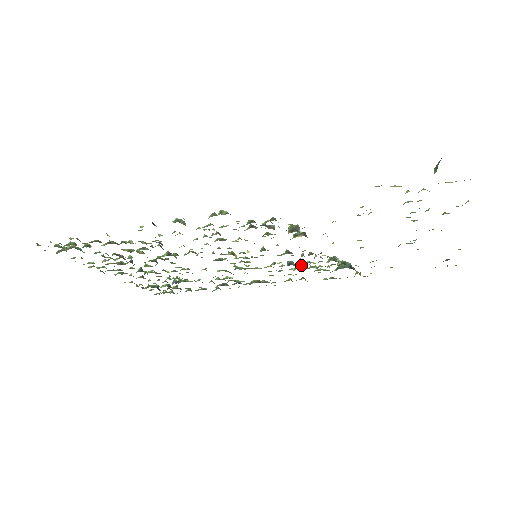
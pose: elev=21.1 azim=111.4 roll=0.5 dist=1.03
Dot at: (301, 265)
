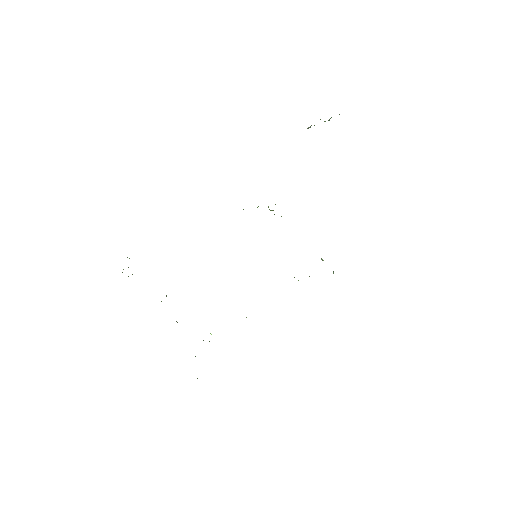
Dot at: (298, 280)
